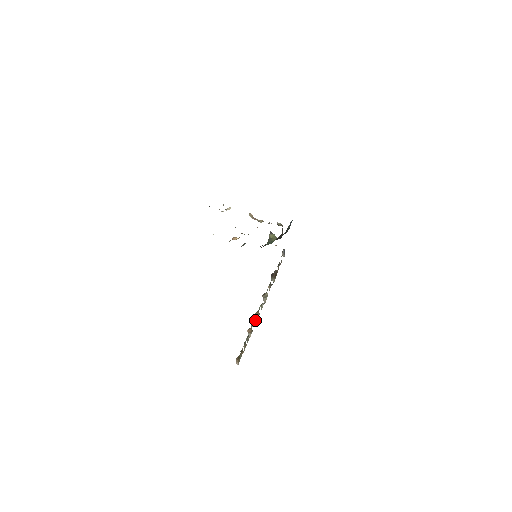
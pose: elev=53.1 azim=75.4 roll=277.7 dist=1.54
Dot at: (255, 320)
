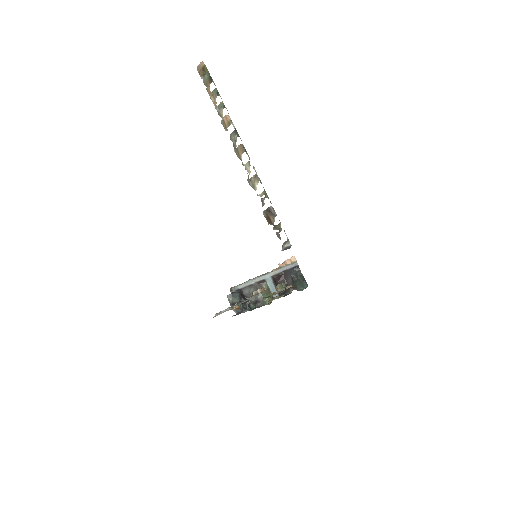
Dot at: (236, 140)
